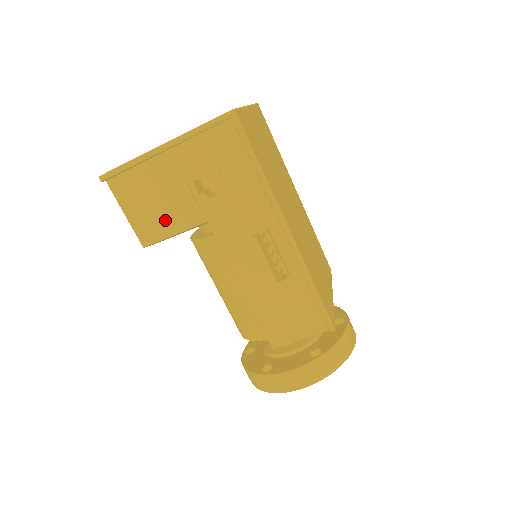
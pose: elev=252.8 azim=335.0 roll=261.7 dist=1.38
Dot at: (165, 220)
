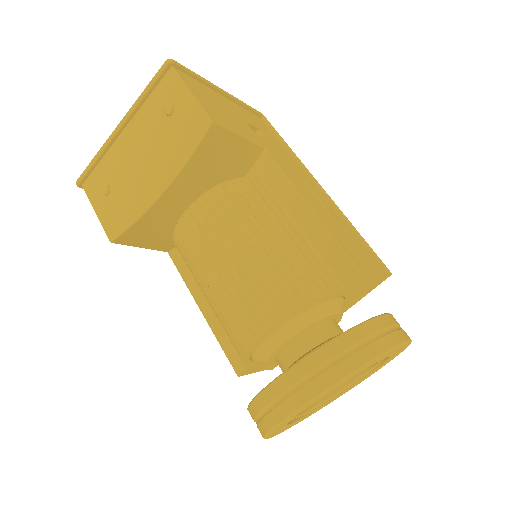
Dot at: (230, 122)
